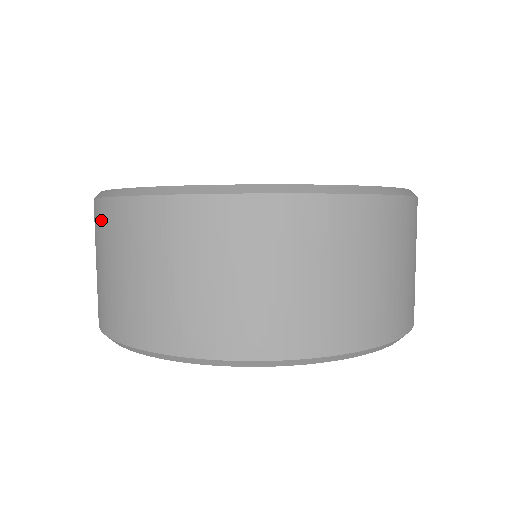
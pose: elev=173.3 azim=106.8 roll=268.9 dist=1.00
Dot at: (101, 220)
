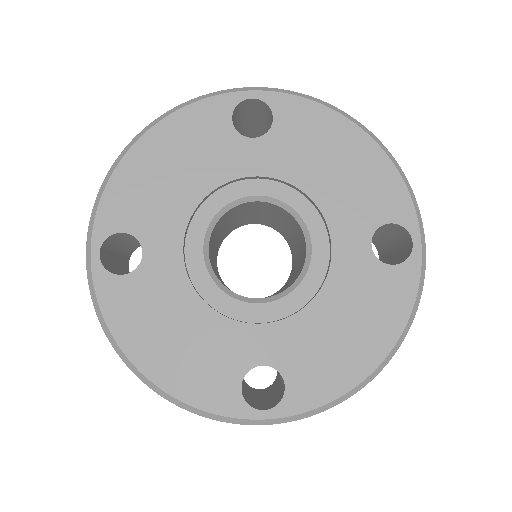
Dot at: occluded
